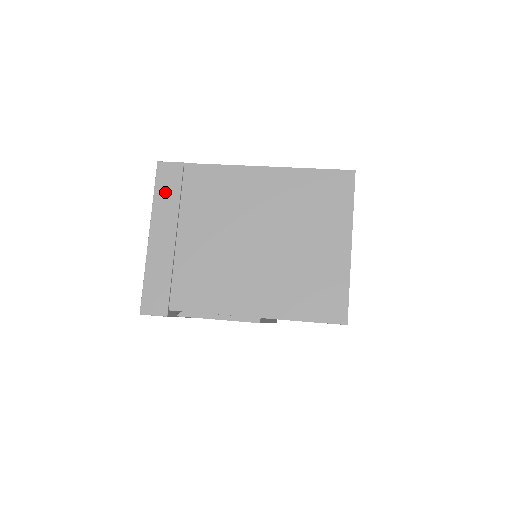
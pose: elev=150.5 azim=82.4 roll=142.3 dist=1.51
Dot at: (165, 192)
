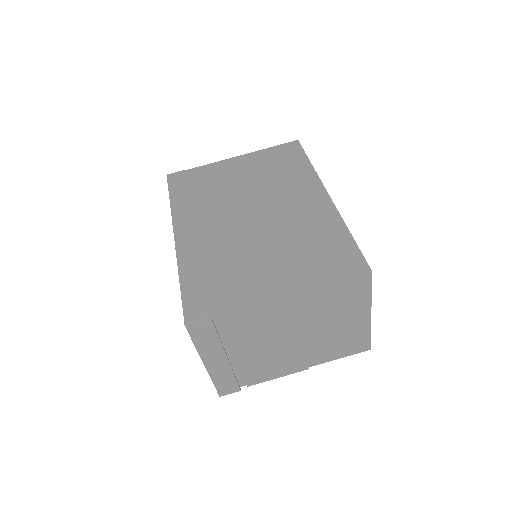
Dot at: (204, 340)
